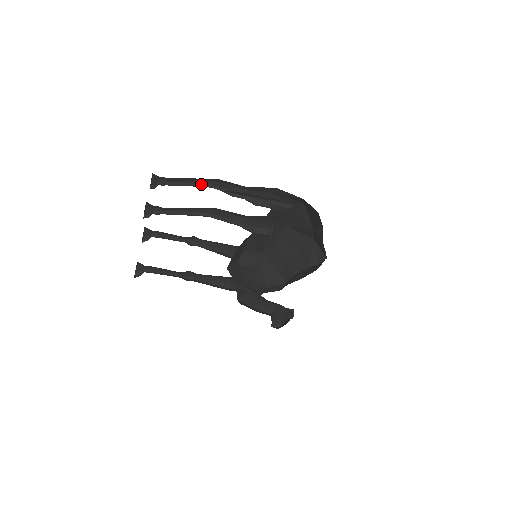
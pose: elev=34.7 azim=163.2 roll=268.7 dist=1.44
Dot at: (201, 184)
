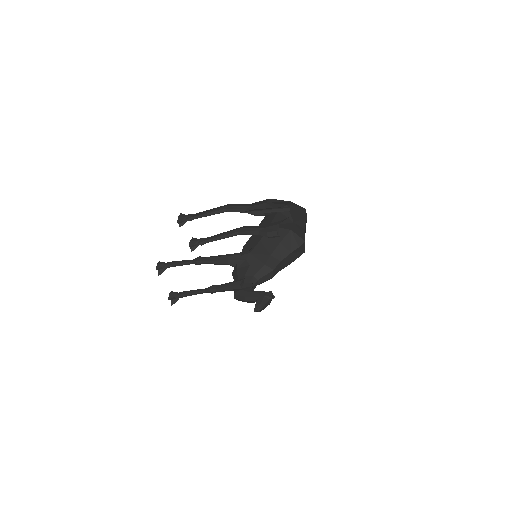
Dot at: (218, 211)
